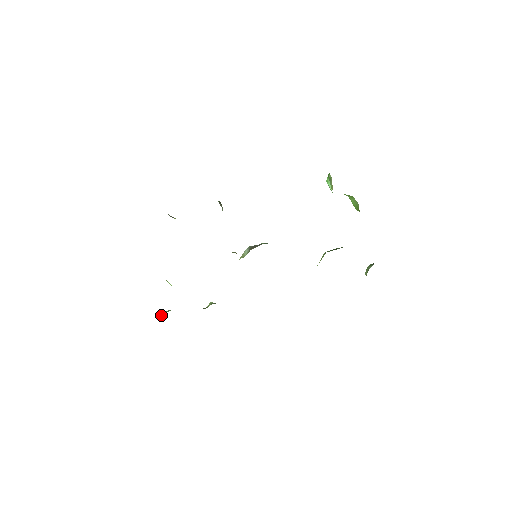
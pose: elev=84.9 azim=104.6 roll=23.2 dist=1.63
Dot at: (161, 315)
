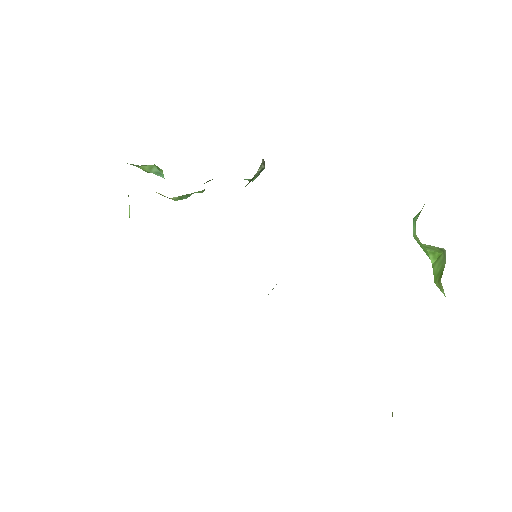
Dot at: occluded
